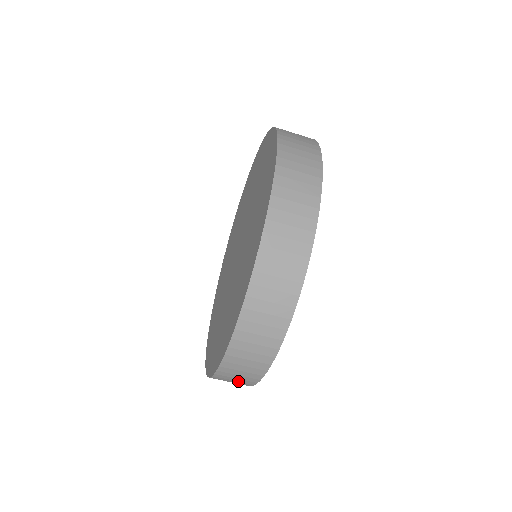
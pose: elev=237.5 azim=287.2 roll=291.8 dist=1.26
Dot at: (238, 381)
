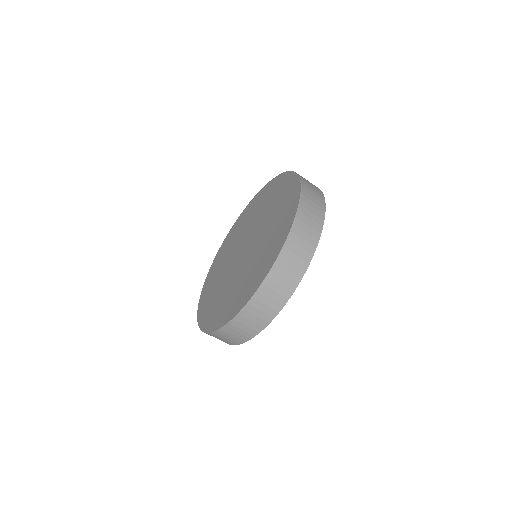
Dot at: (287, 278)
